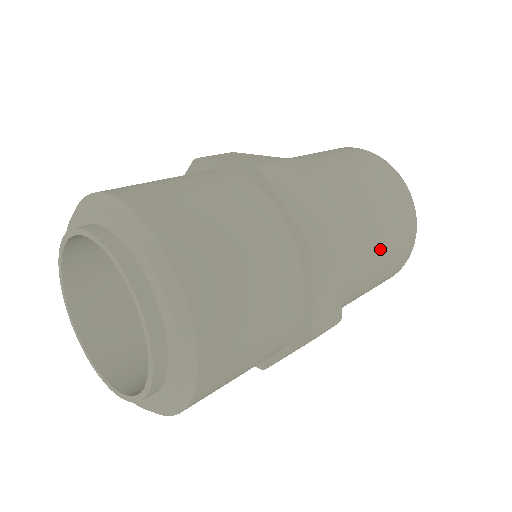
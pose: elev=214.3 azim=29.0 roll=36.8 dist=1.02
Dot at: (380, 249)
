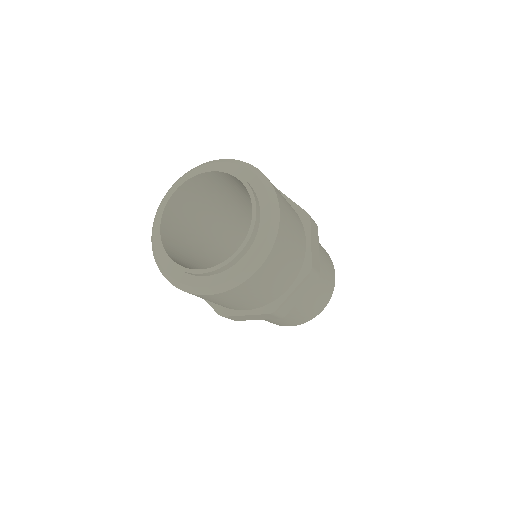
Dot at: (312, 301)
